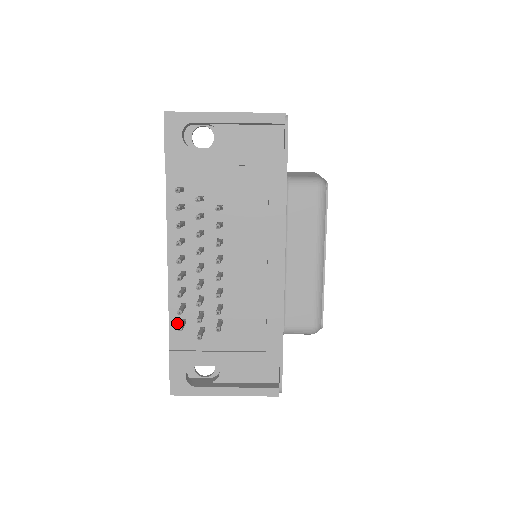
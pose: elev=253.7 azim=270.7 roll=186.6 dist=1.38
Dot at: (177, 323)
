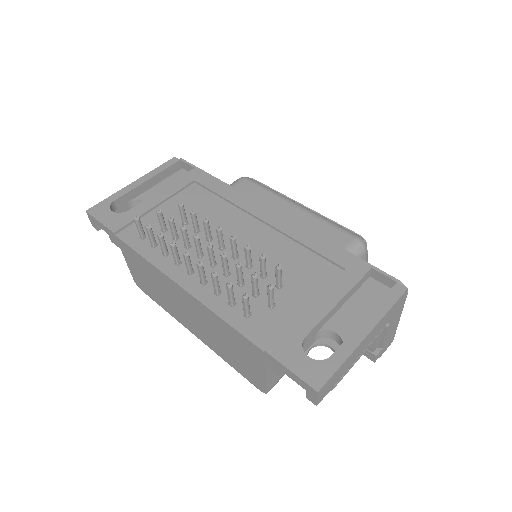
Dot at: (243, 322)
